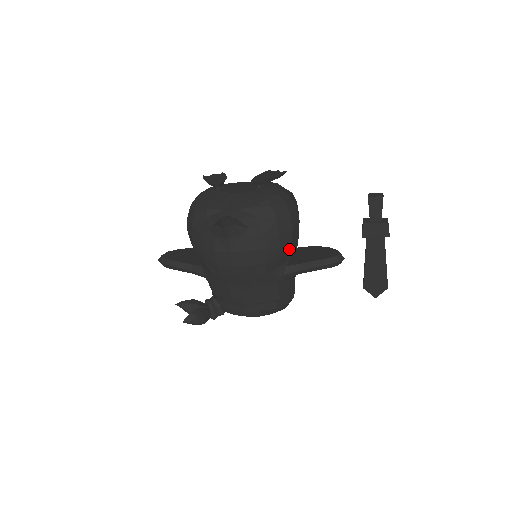
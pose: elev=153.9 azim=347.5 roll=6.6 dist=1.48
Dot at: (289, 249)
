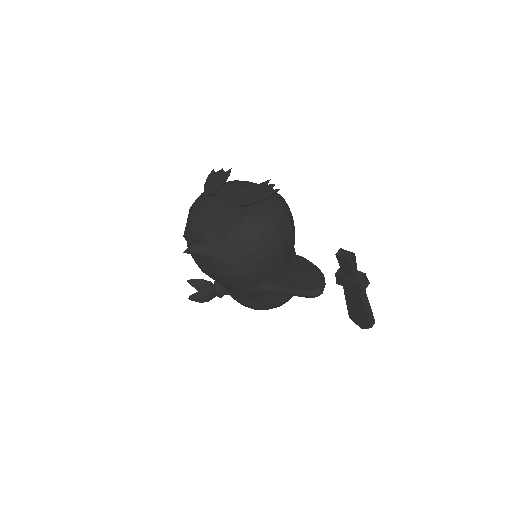
Dot at: (266, 273)
